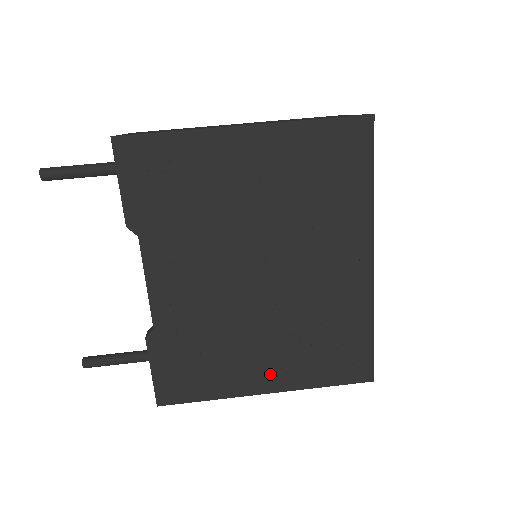
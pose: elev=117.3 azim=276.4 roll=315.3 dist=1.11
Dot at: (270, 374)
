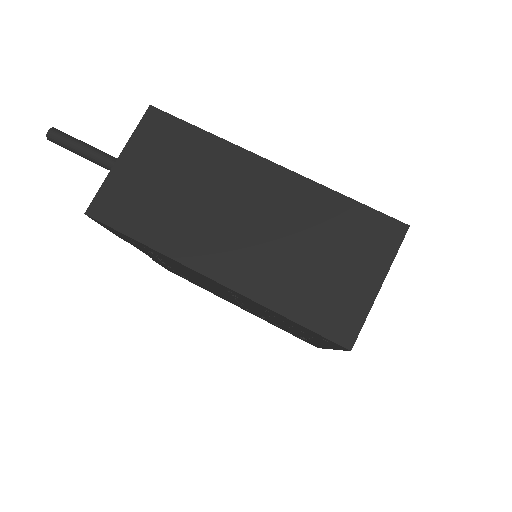
Dot at: occluded
